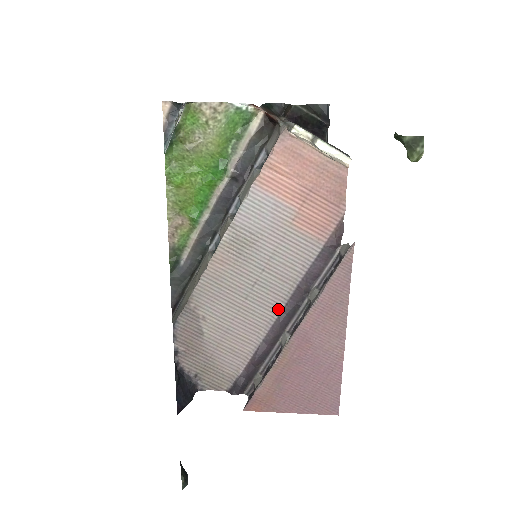
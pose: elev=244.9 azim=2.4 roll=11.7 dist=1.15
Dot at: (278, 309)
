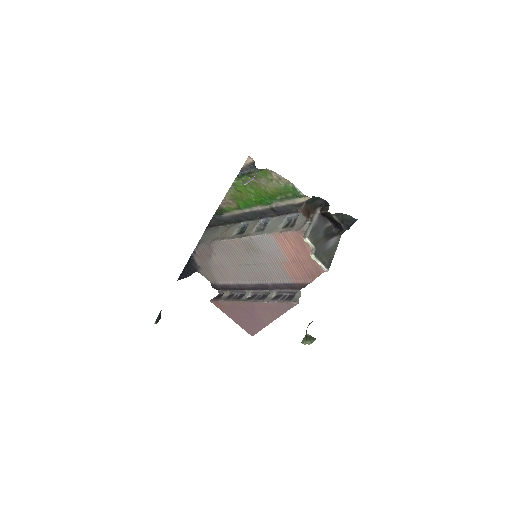
Dot at: (253, 282)
